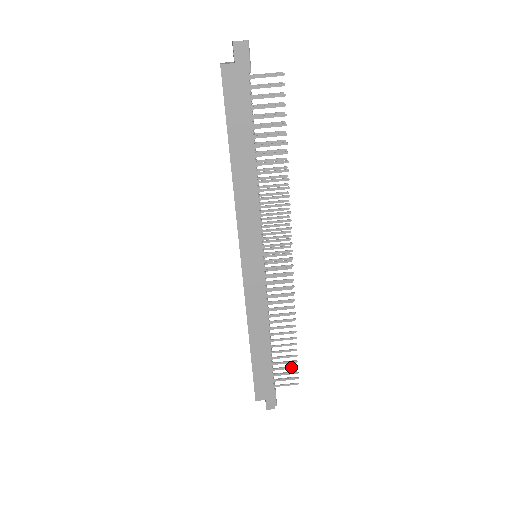
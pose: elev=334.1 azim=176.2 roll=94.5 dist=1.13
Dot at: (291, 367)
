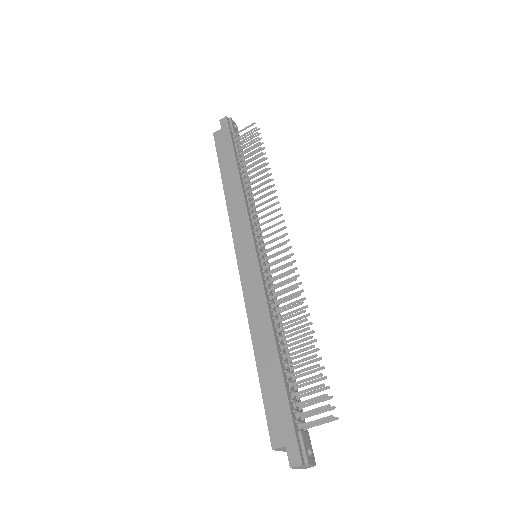
Dot at: (315, 386)
